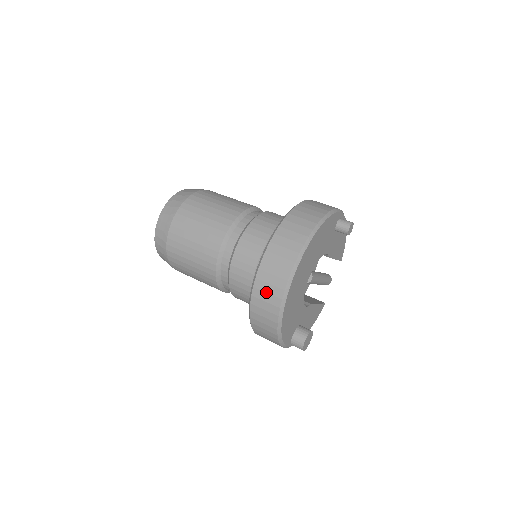
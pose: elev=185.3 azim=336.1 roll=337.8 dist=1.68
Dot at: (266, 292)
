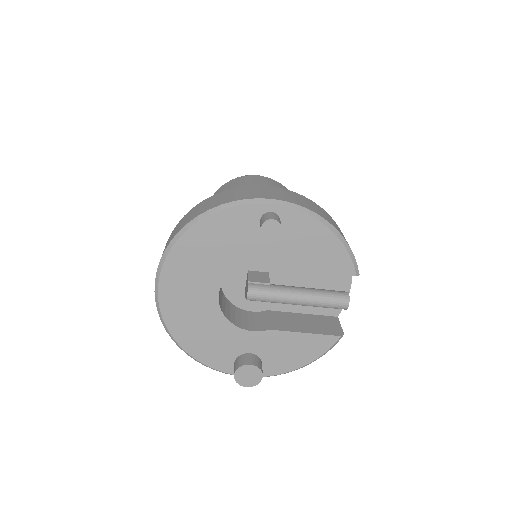
Dot at: occluded
